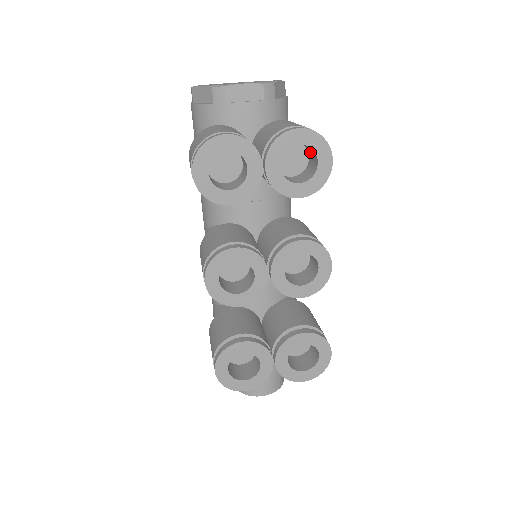
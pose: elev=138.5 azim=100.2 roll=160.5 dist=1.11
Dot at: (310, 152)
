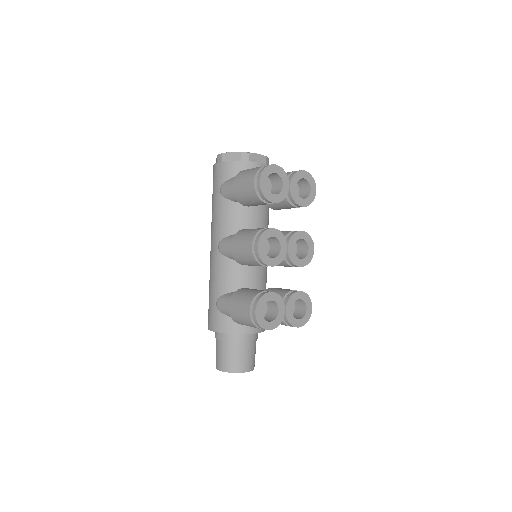
Dot at: (302, 187)
